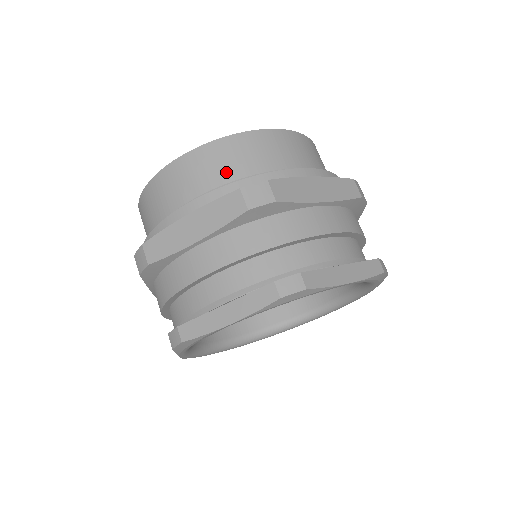
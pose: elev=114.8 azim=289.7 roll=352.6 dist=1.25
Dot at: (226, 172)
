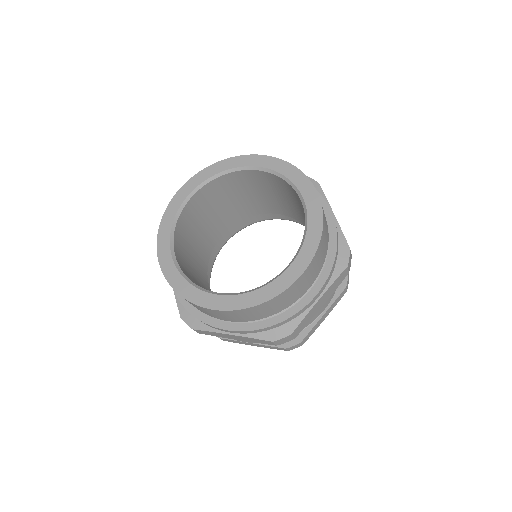
Dot at: (258, 317)
